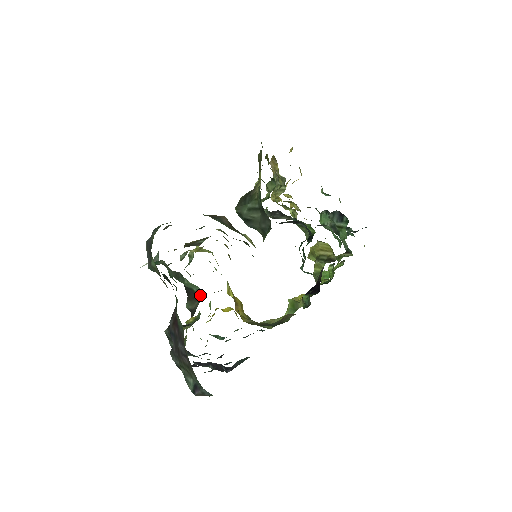
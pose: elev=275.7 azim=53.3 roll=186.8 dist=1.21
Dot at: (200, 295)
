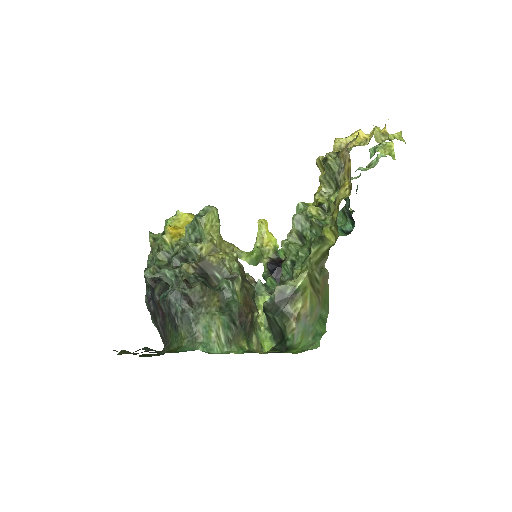
Dot at: occluded
